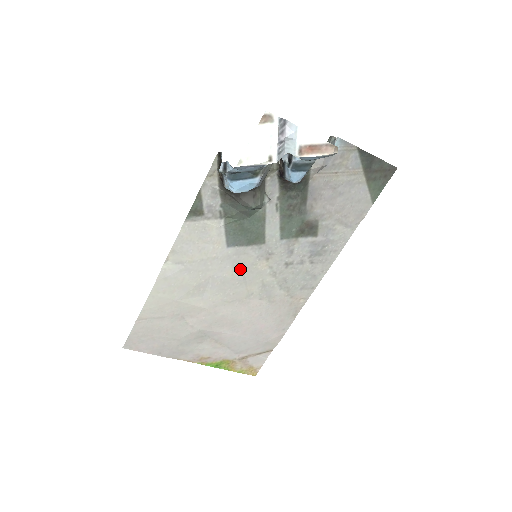
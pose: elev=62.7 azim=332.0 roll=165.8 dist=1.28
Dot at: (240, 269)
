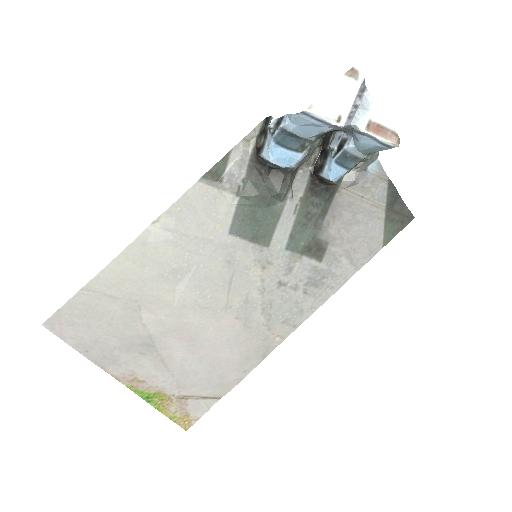
Dot at: (231, 268)
